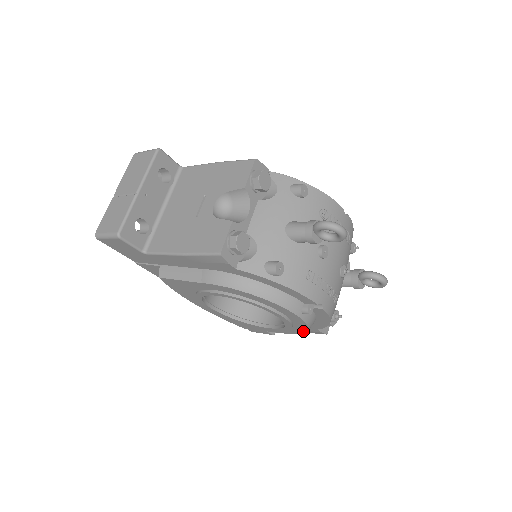
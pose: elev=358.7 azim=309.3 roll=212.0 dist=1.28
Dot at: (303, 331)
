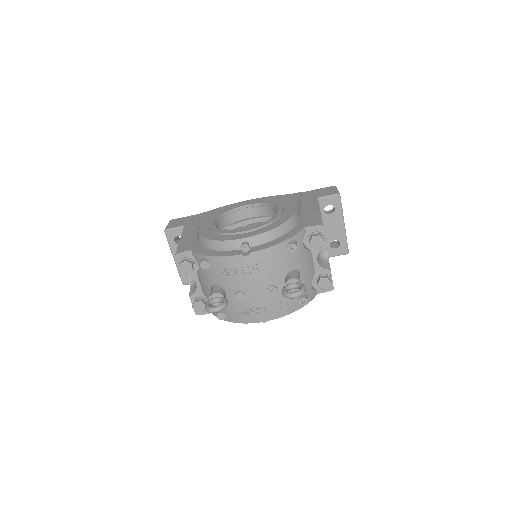
Dot at: occluded
